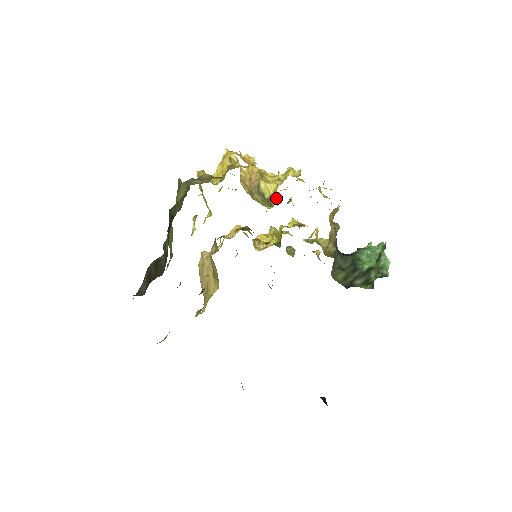
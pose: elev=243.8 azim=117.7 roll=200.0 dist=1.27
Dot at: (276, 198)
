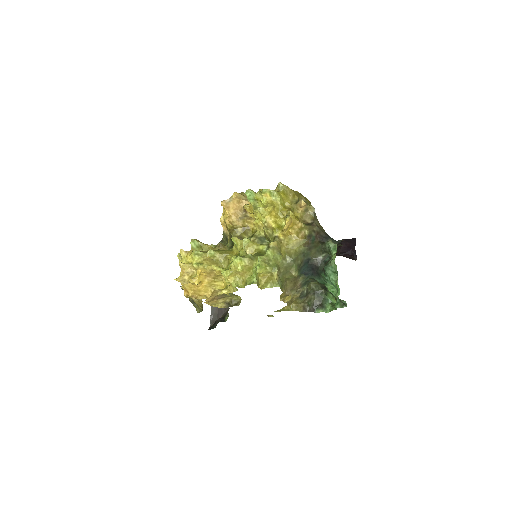
Dot at: occluded
